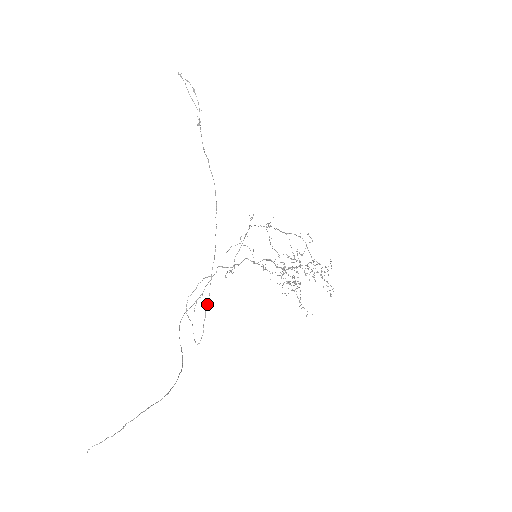
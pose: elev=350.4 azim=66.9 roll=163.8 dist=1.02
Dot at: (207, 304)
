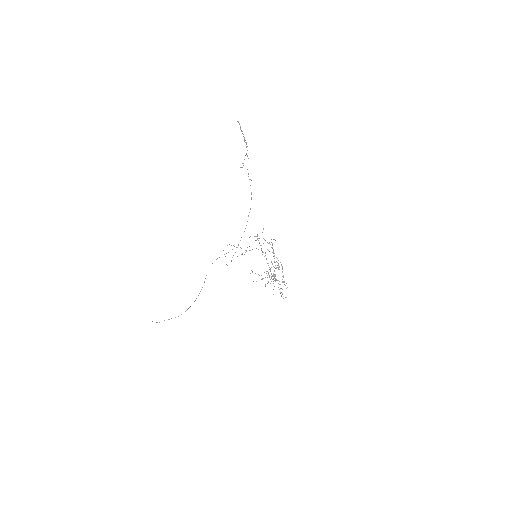
Dot at: (235, 252)
